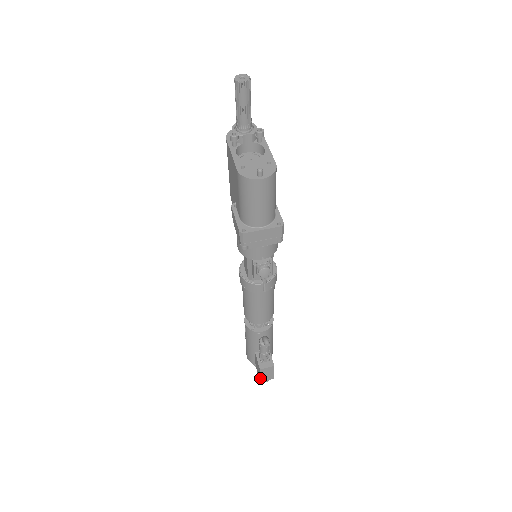
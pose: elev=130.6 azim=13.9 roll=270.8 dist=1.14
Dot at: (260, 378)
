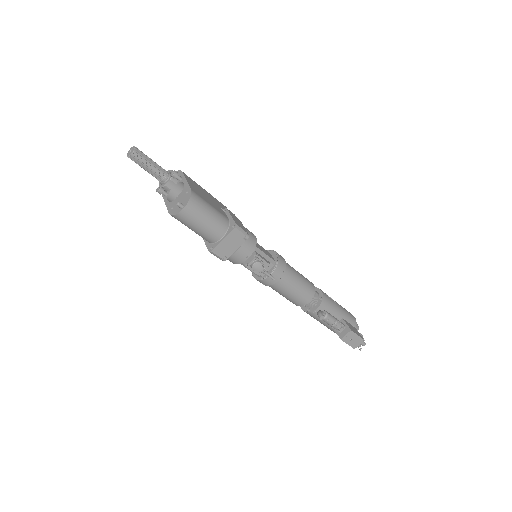
Dot at: occluded
